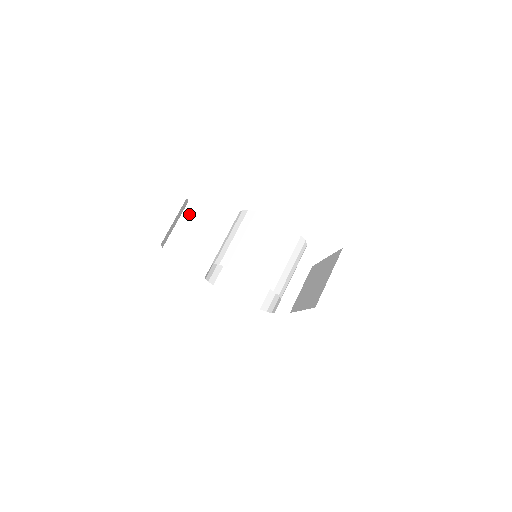
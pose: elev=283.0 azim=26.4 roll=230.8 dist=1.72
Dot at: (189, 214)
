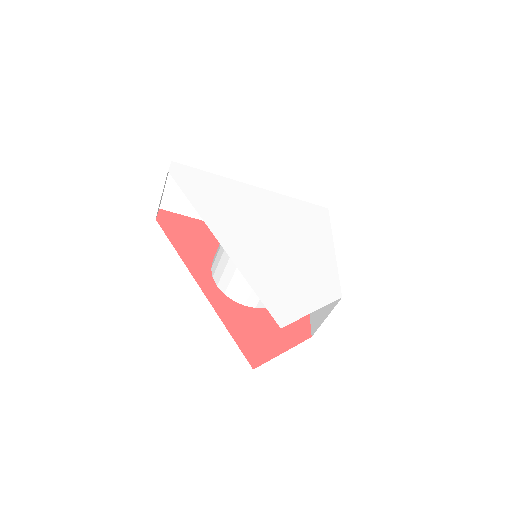
Dot at: occluded
